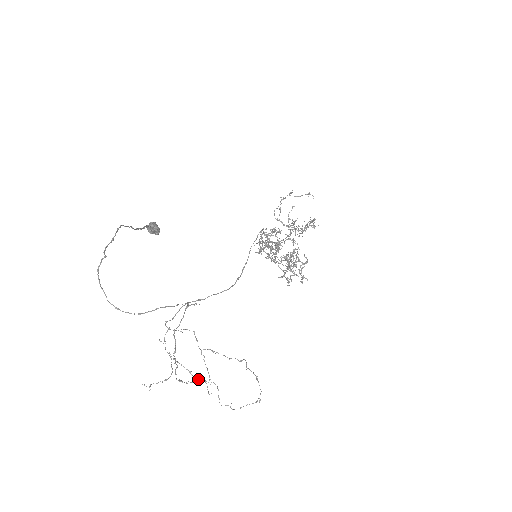
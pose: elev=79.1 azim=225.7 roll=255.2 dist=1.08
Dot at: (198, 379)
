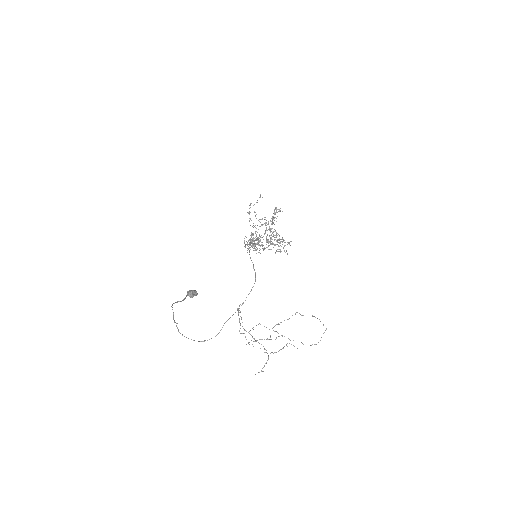
Dot at: (275, 339)
